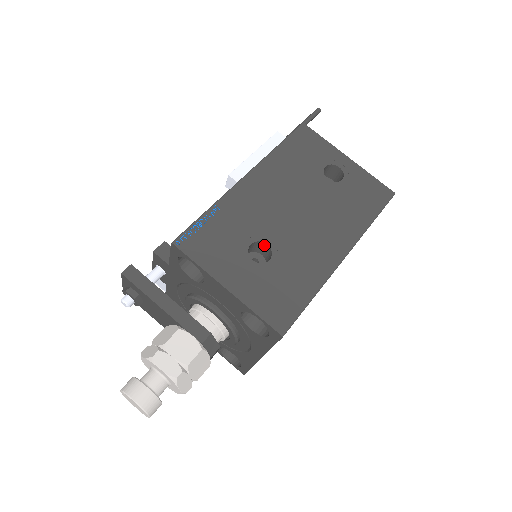
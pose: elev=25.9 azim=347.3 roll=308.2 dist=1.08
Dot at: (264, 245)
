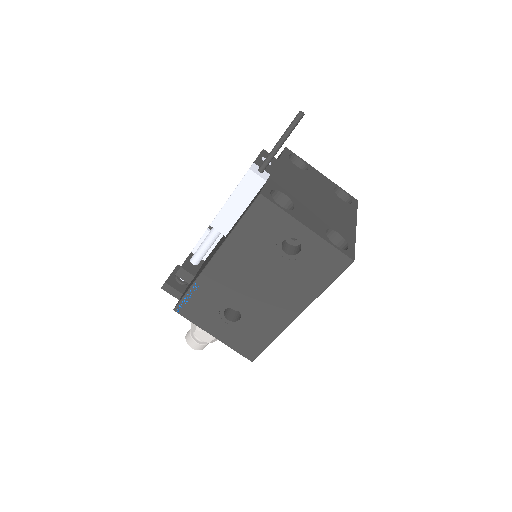
Dot at: (236, 306)
